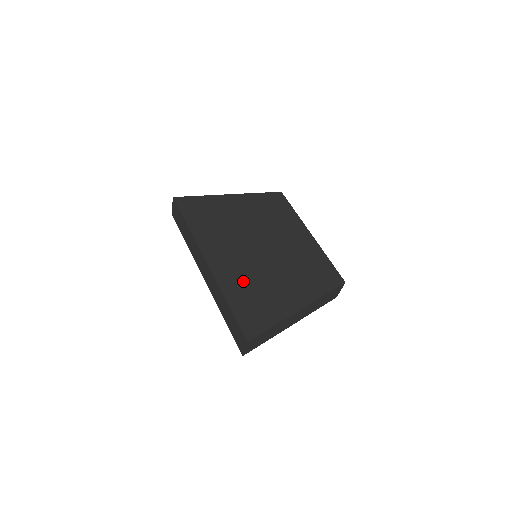
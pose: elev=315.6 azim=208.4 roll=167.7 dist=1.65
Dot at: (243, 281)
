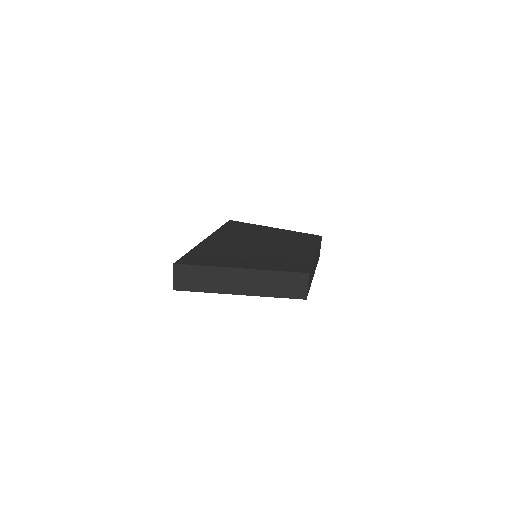
Dot at: (218, 249)
